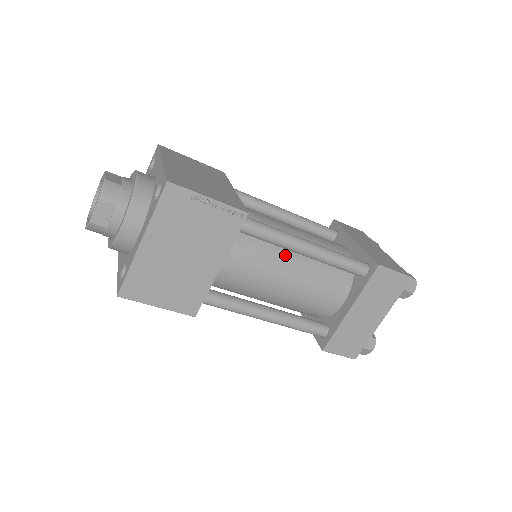
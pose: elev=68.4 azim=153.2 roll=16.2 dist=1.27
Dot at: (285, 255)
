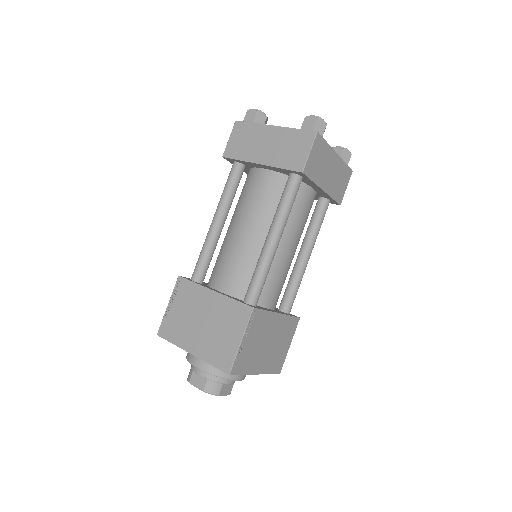
Dot at: occluded
